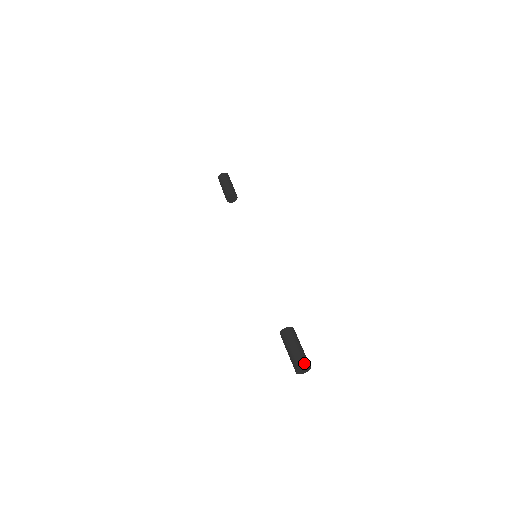
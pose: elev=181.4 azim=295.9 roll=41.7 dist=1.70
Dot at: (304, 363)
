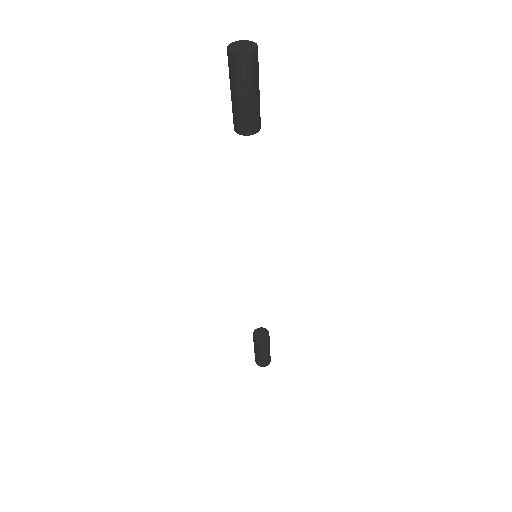
Dot at: (263, 366)
